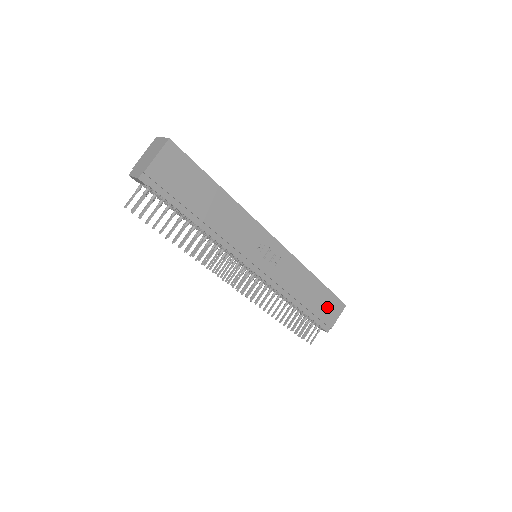
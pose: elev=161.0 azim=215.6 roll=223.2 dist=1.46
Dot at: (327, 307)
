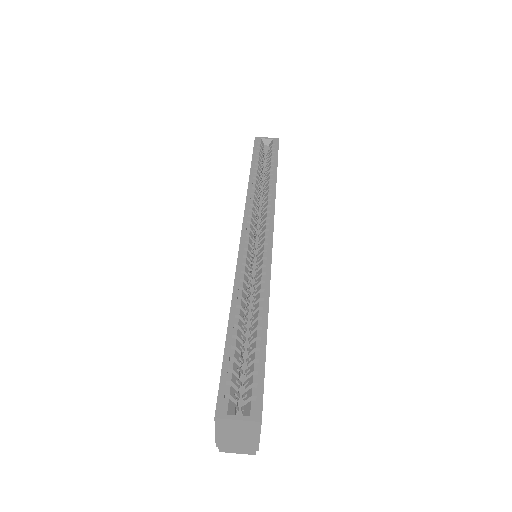
Dot at: occluded
